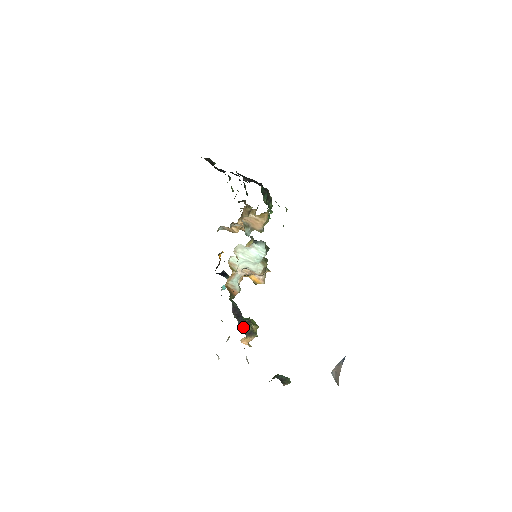
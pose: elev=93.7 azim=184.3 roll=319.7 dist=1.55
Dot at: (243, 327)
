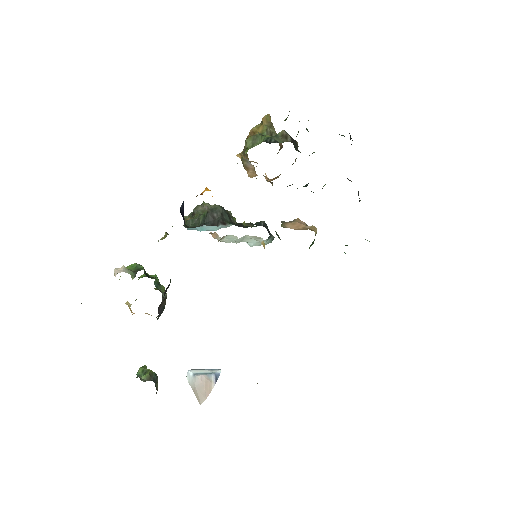
Dot at: (160, 311)
